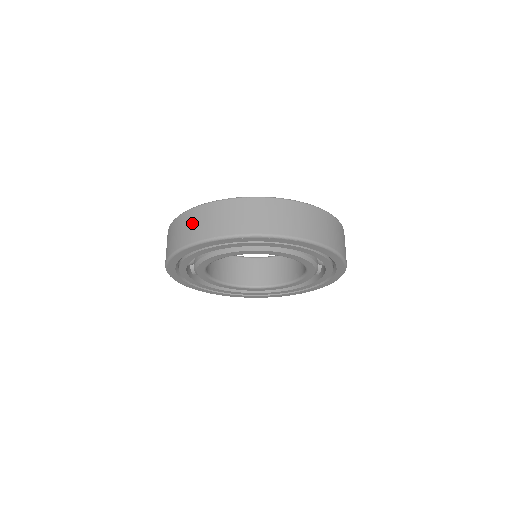
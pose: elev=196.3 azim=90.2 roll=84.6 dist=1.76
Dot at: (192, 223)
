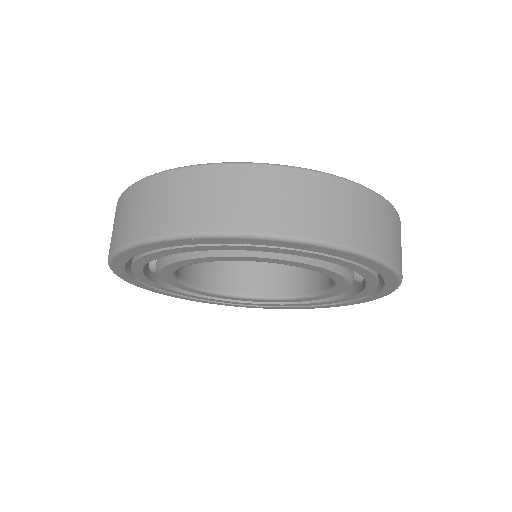
Dot at: (165, 198)
